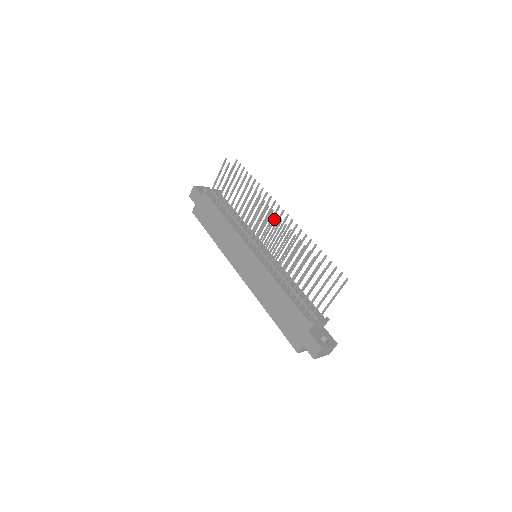
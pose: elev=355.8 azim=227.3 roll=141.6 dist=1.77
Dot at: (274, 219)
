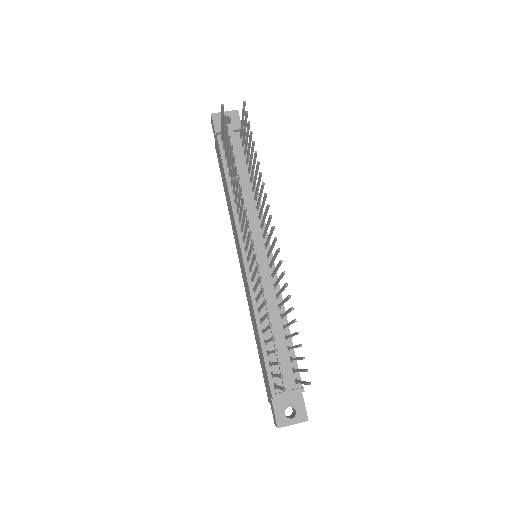
Dot at: (250, 245)
